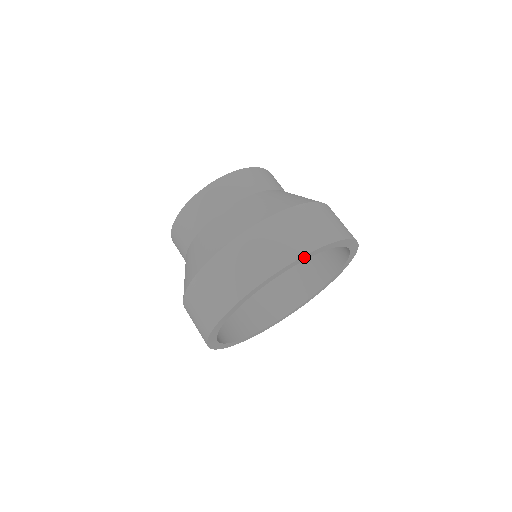
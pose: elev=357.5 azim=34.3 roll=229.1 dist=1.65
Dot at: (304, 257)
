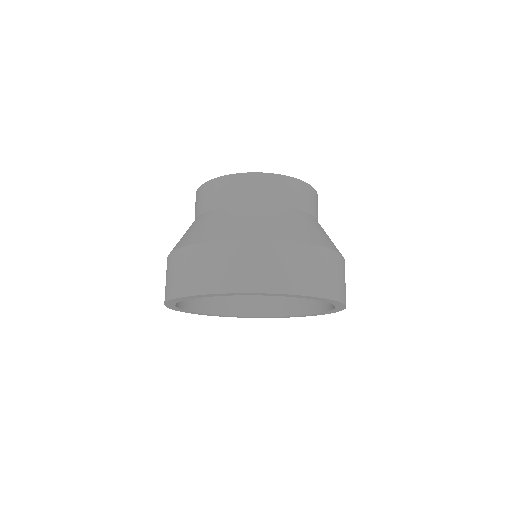
Dot at: (192, 296)
